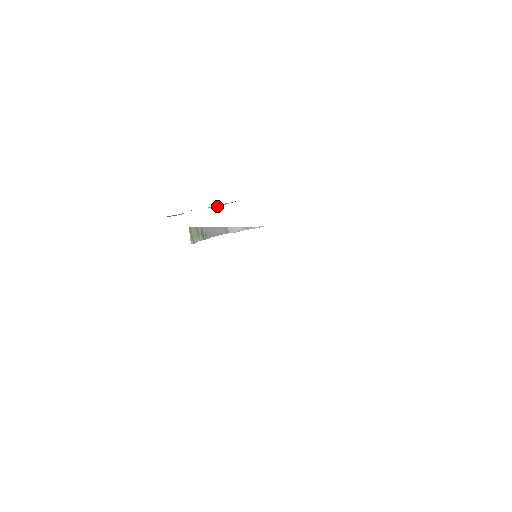
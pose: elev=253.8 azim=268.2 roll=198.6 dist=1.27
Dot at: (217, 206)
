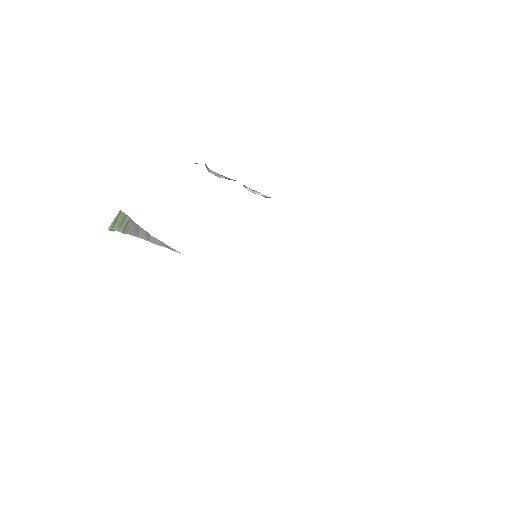
Dot at: (252, 191)
